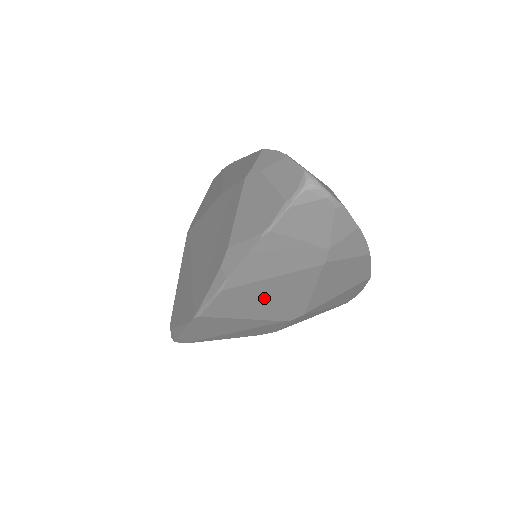
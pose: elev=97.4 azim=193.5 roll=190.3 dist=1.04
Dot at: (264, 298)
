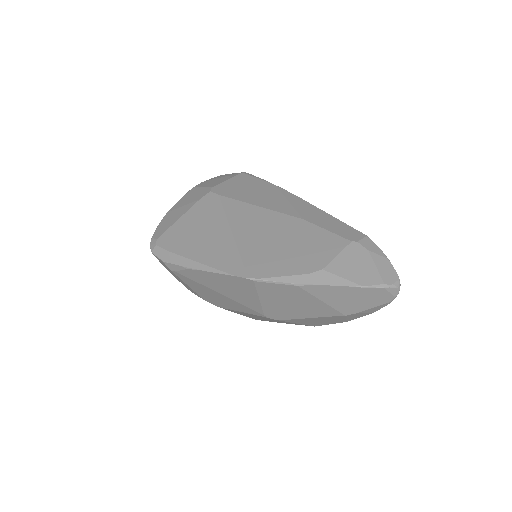
Dot at: (294, 302)
